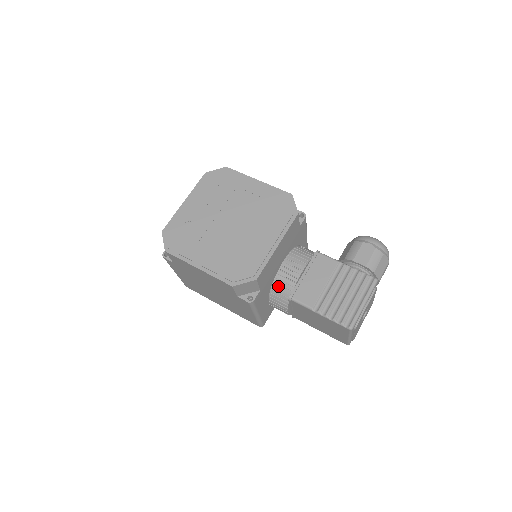
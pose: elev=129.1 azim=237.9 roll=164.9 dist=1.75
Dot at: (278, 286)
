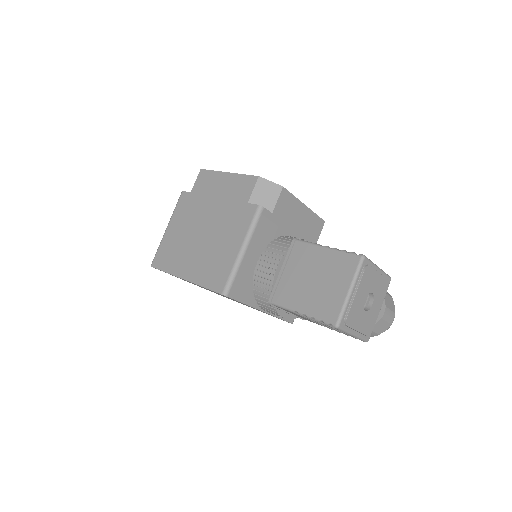
Dot at: (283, 239)
